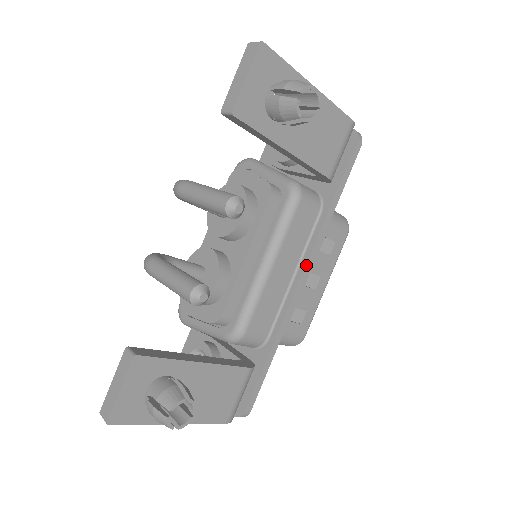
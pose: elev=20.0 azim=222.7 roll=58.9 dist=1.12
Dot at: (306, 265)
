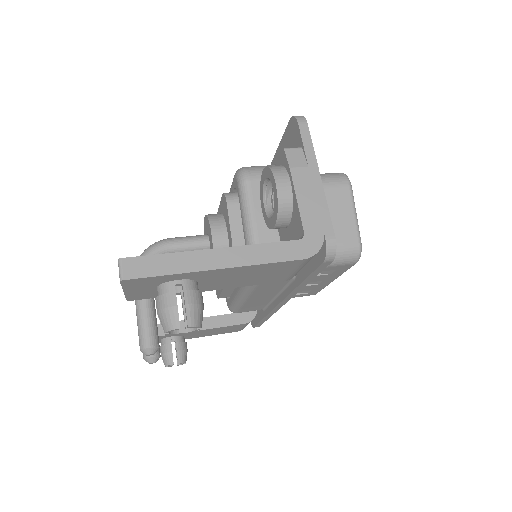
Dot at: (282, 301)
